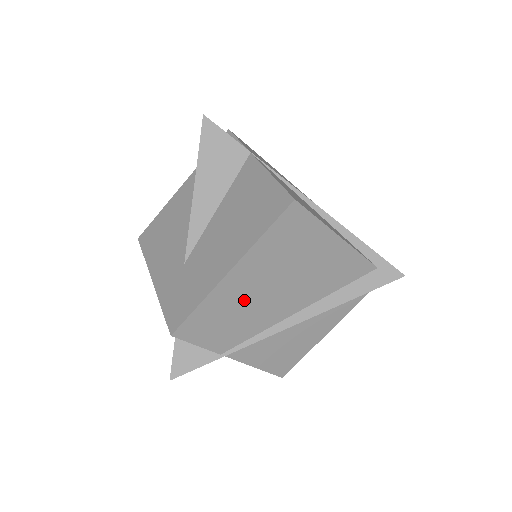
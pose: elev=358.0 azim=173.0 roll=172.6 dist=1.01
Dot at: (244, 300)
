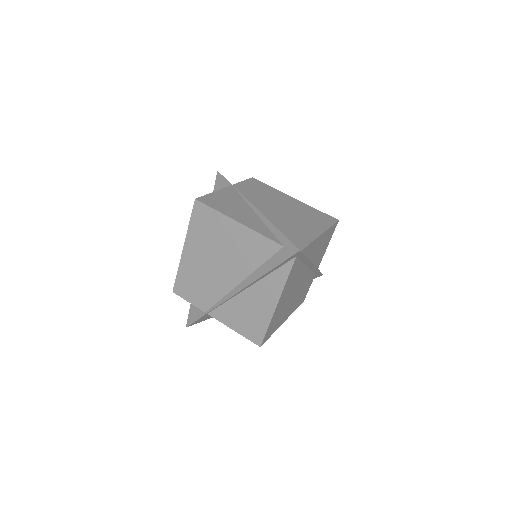
Dot at: (200, 270)
